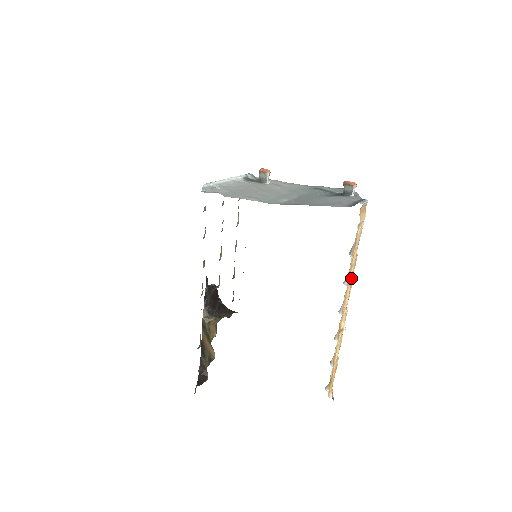
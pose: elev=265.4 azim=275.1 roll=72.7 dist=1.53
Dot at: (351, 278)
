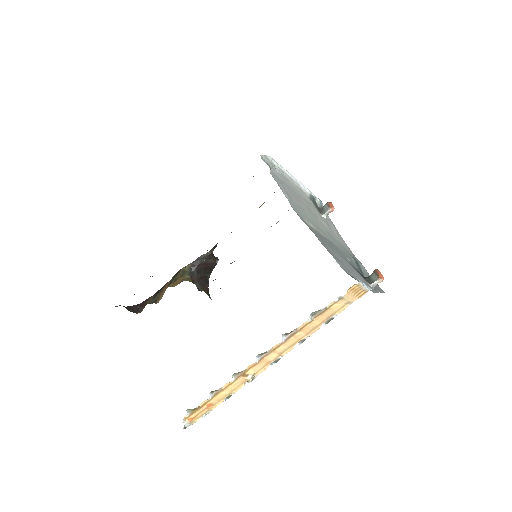
Dot at: (295, 340)
